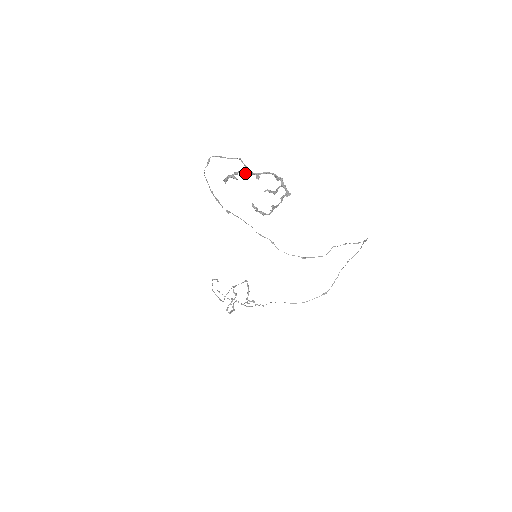
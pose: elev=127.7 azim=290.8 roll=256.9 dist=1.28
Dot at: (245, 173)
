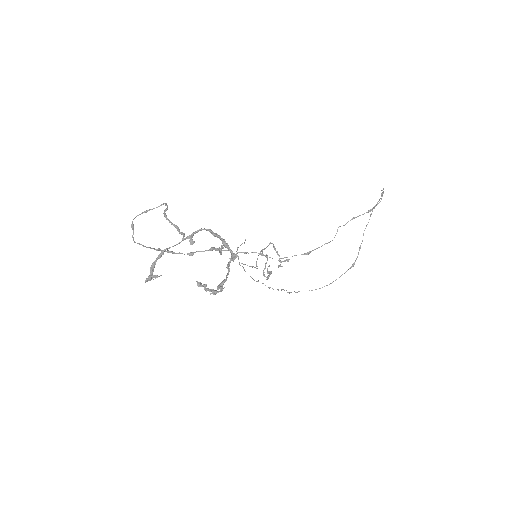
Dot at: (172, 246)
